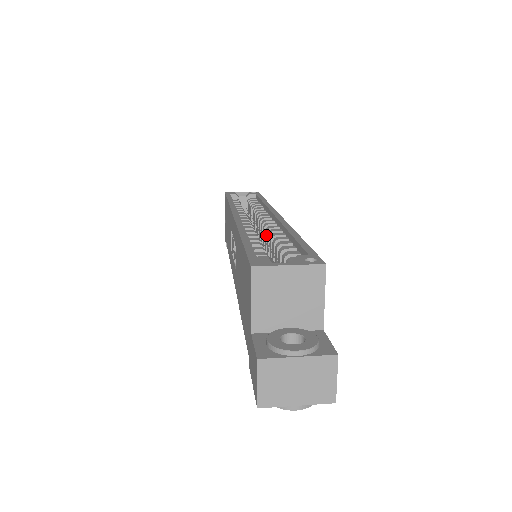
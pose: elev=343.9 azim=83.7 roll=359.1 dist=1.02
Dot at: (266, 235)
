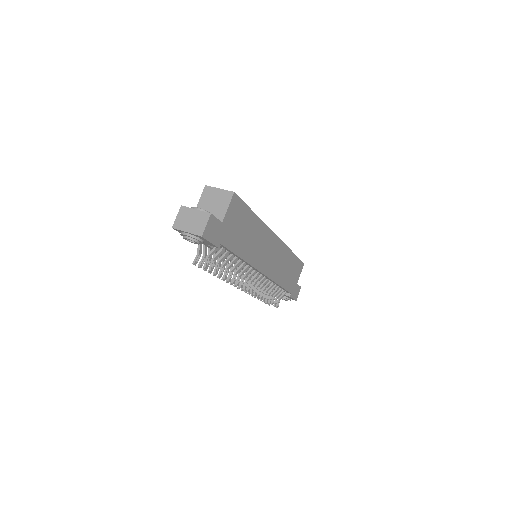
Dot at: occluded
